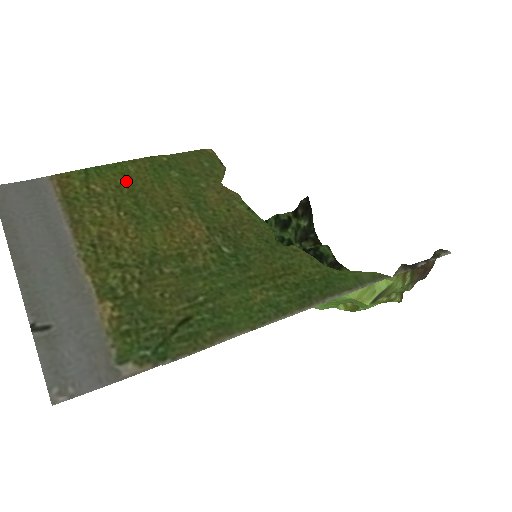
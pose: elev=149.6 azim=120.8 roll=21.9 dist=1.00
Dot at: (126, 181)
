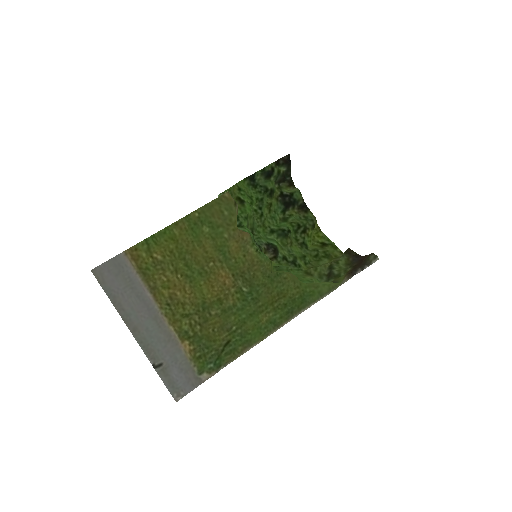
Dot at: (175, 245)
